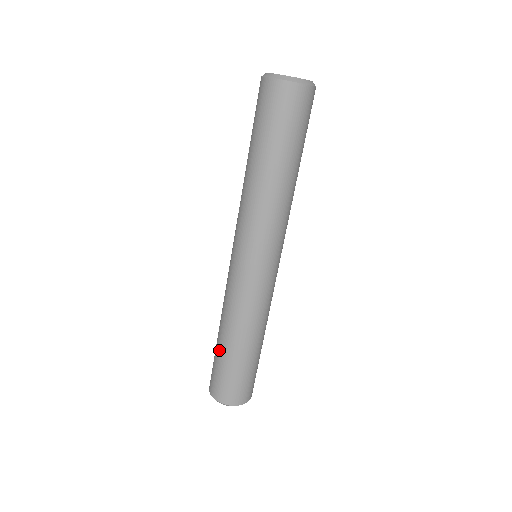
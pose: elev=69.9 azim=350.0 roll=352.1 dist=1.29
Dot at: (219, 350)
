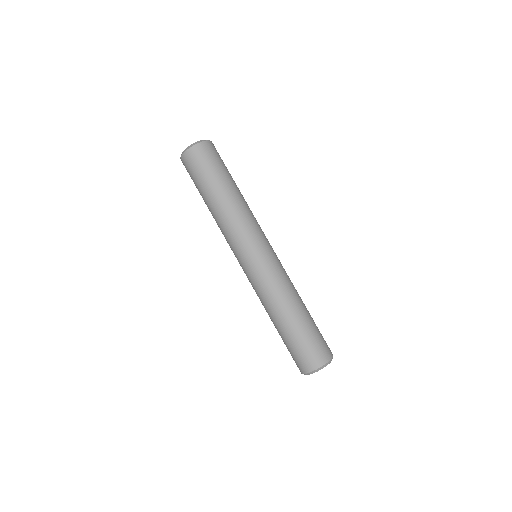
Dot at: occluded
